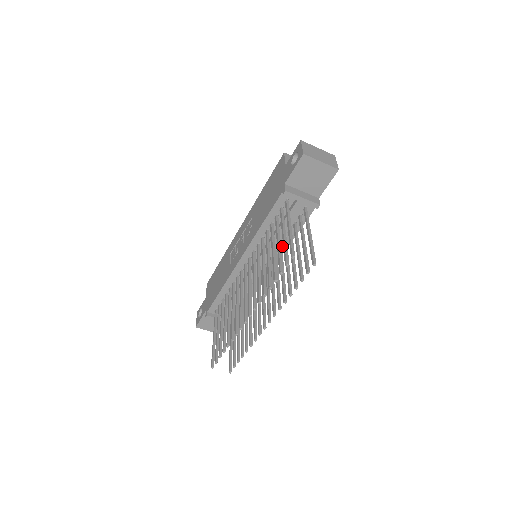
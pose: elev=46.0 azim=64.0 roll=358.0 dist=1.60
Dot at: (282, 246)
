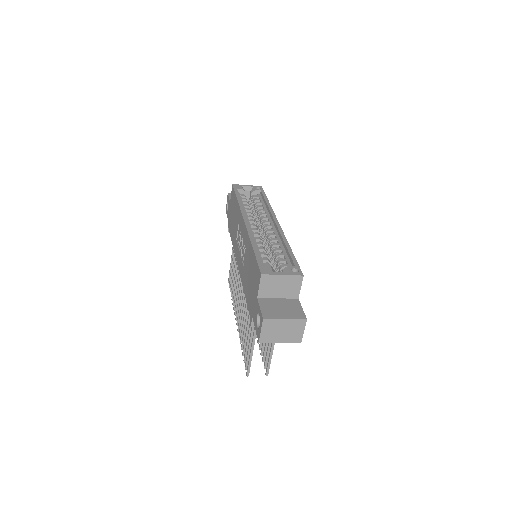
Dot at: occluded
